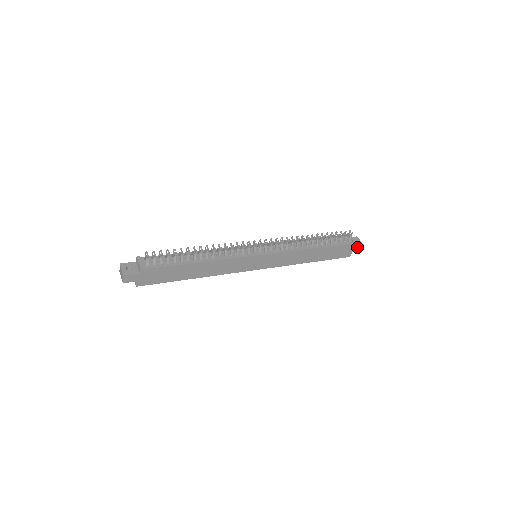
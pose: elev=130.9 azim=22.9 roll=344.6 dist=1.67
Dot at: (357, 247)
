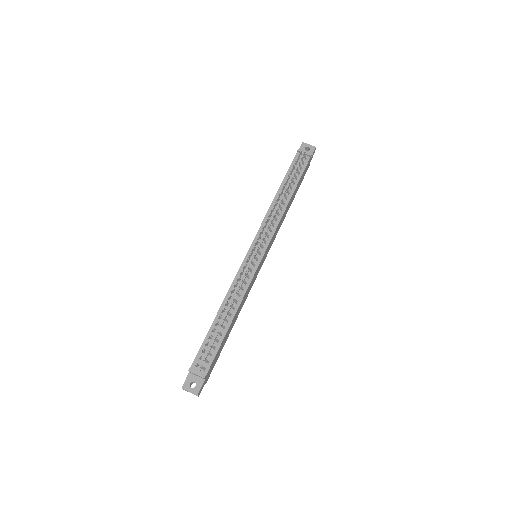
Dot at: (312, 154)
